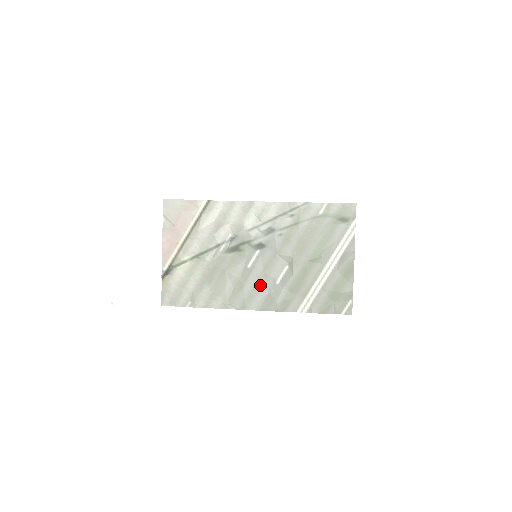
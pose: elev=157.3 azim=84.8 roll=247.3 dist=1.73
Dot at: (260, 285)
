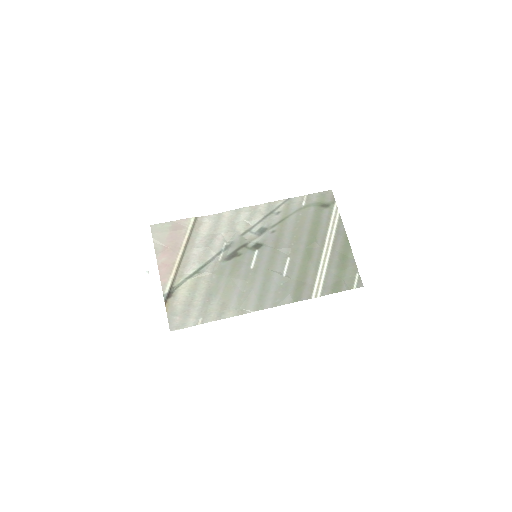
Dot at: (268, 282)
